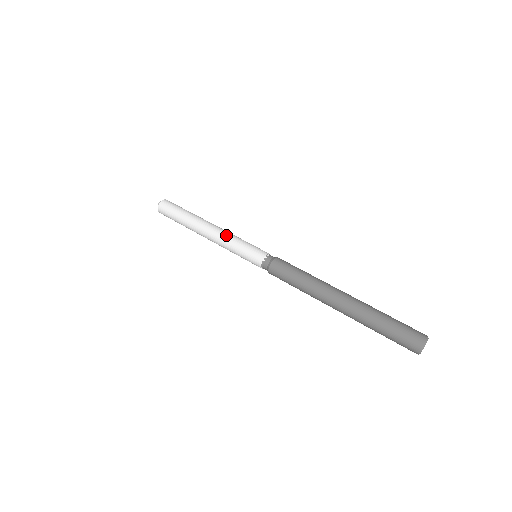
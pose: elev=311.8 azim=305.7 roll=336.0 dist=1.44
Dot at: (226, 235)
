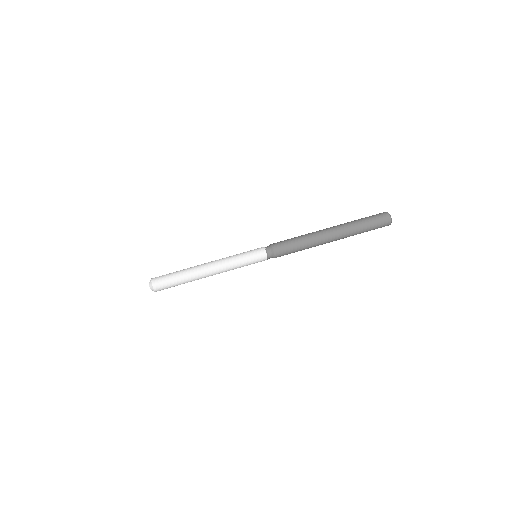
Dot at: (227, 264)
